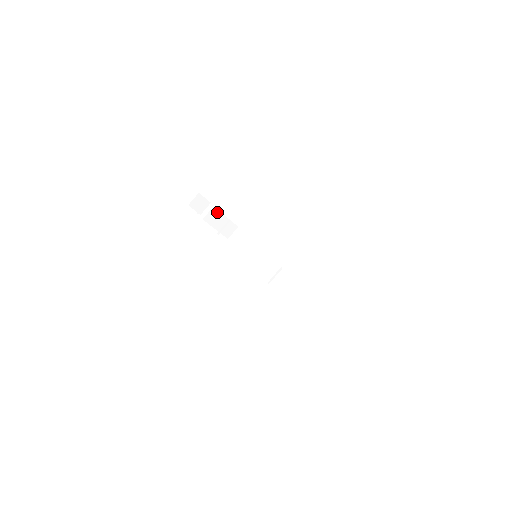
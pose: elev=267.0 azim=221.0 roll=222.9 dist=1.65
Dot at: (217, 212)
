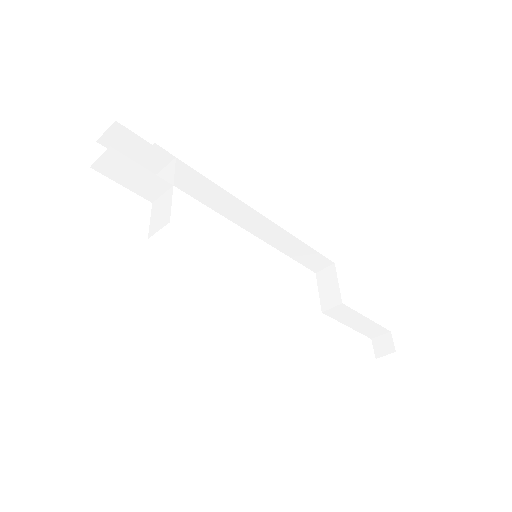
Dot at: (167, 211)
